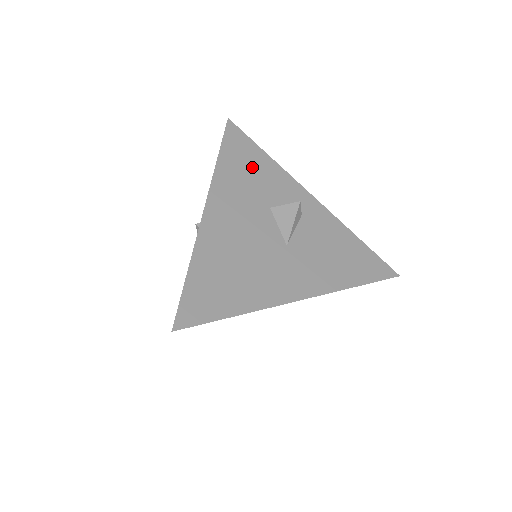
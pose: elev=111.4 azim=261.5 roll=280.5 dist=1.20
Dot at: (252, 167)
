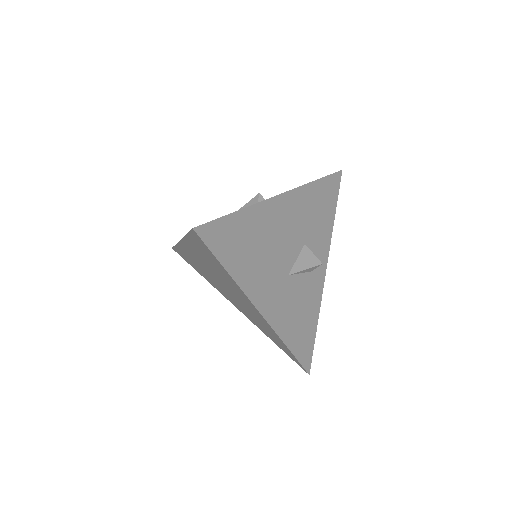
Dot at: (322, 211)
